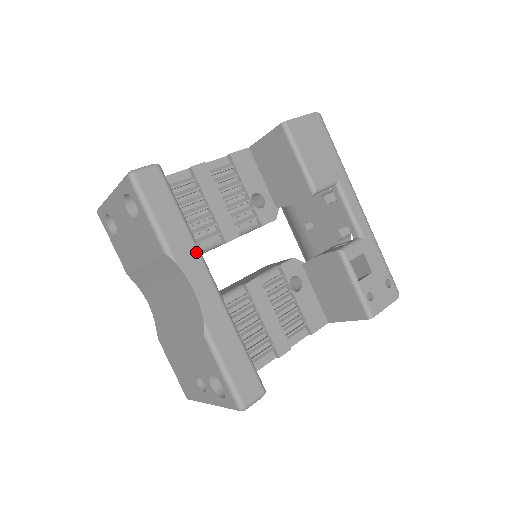
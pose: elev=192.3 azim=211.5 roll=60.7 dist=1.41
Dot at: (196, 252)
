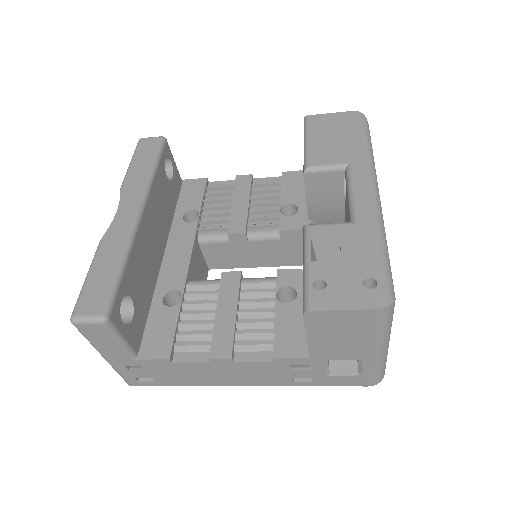
Dot at: (142, 189)
